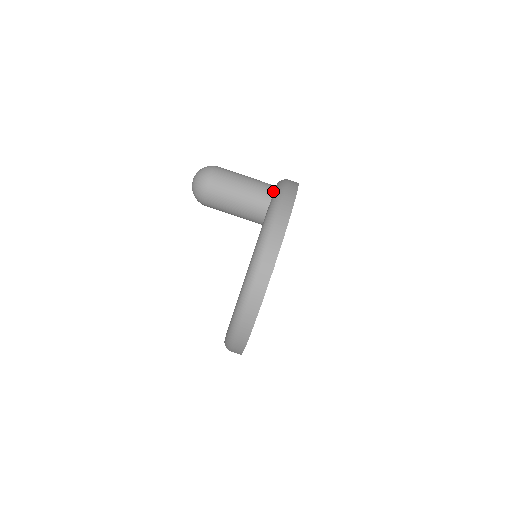
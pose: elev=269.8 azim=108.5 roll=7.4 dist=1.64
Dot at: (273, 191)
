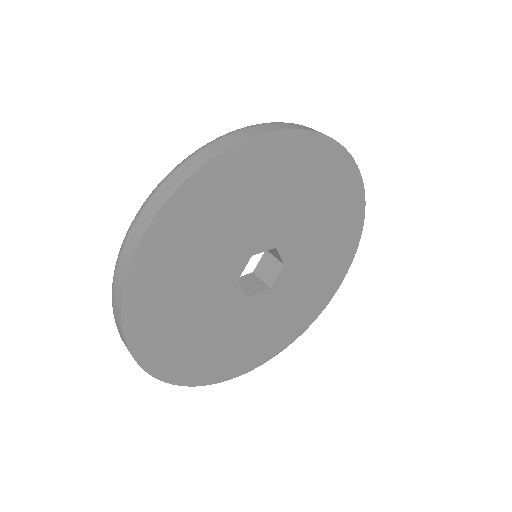
Dot at: occluded
